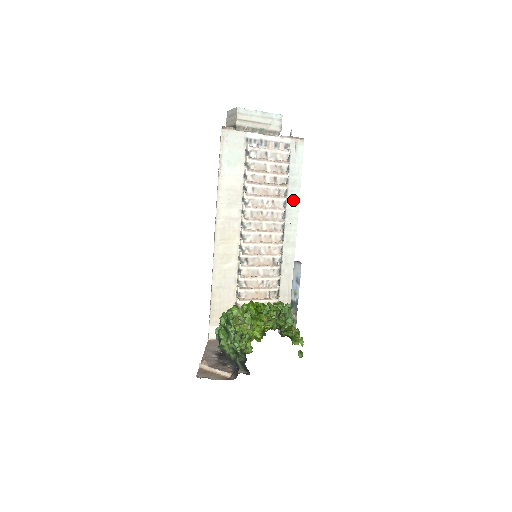
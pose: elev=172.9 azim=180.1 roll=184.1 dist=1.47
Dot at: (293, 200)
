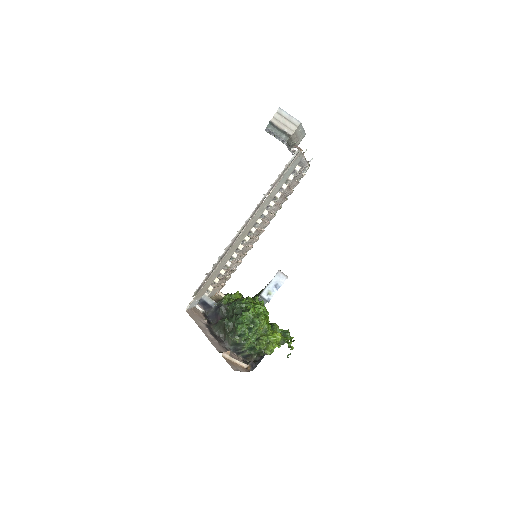
Dot at: occluded
